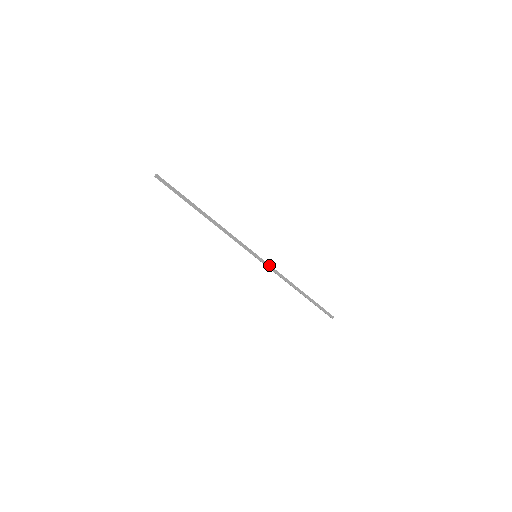
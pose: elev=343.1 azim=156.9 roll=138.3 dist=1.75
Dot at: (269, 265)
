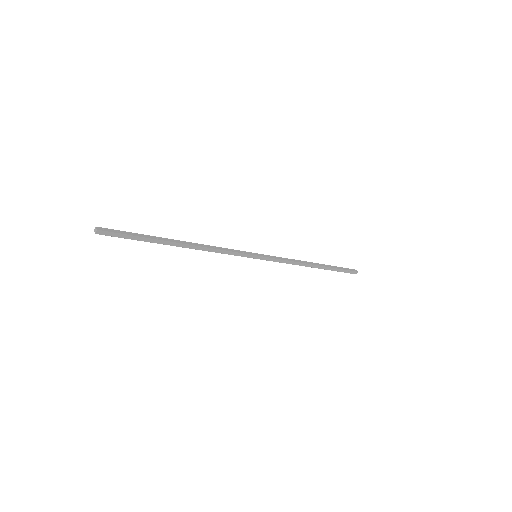
Dot at: (274, 259)
